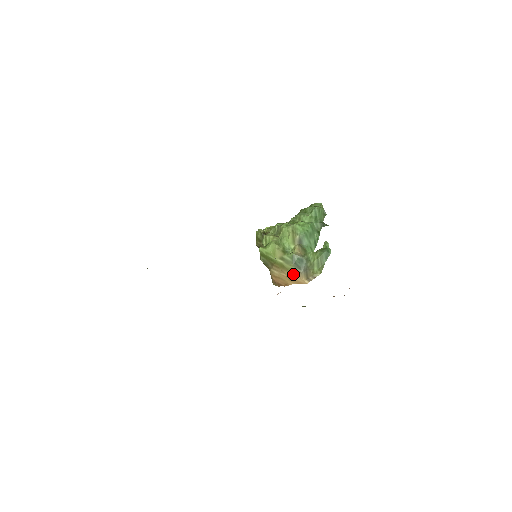
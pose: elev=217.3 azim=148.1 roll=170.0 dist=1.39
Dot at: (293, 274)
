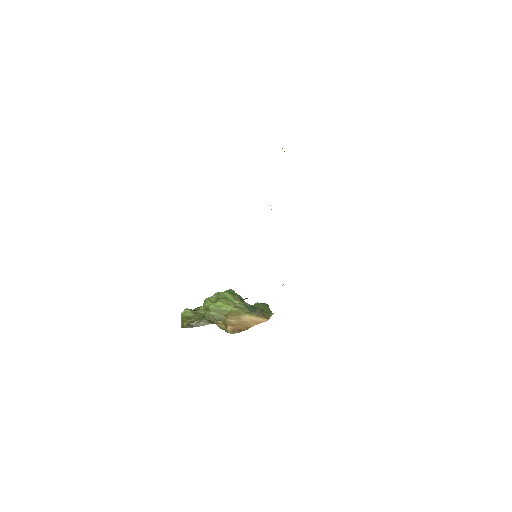
Dot at: (252, 316)
